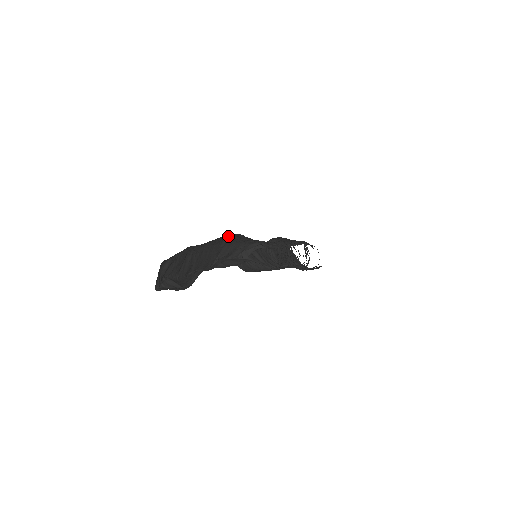
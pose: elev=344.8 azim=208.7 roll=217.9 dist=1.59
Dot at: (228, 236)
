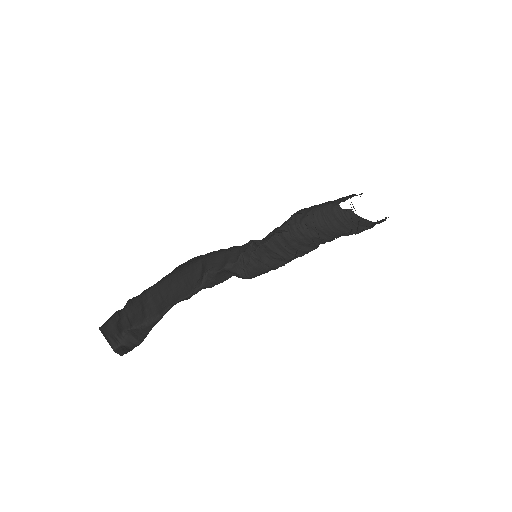
Dot at: (188, 261)
